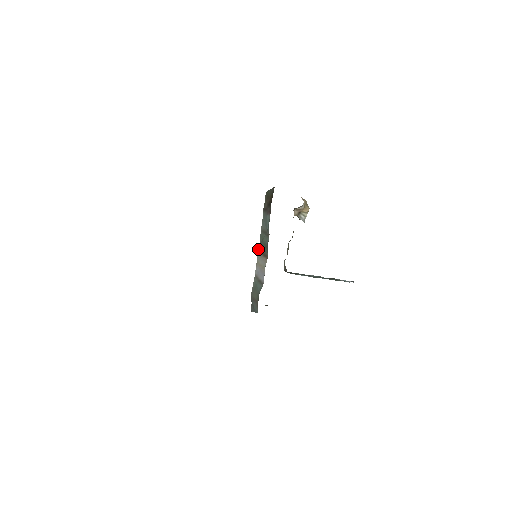
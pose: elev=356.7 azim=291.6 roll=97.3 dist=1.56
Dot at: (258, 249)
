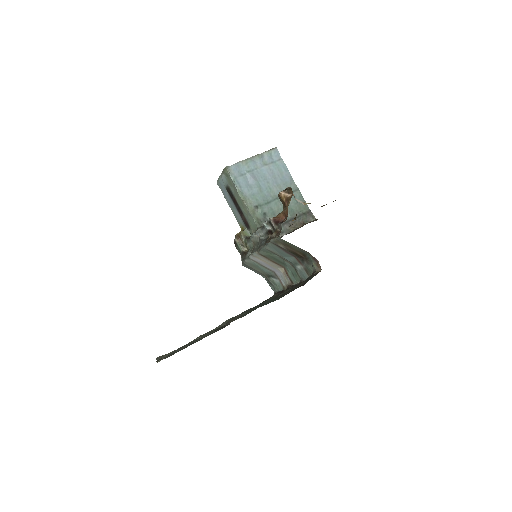
Dot at: (259, 254)
